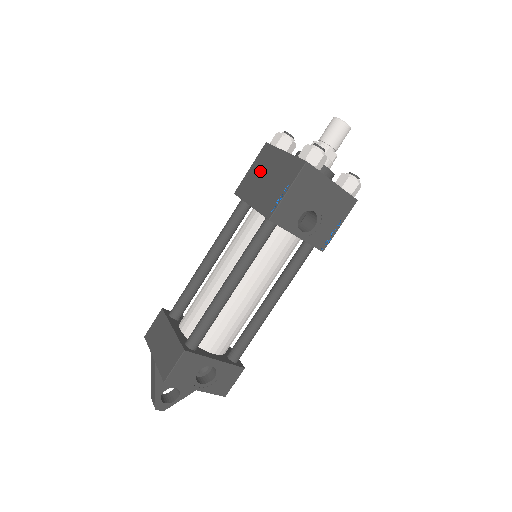
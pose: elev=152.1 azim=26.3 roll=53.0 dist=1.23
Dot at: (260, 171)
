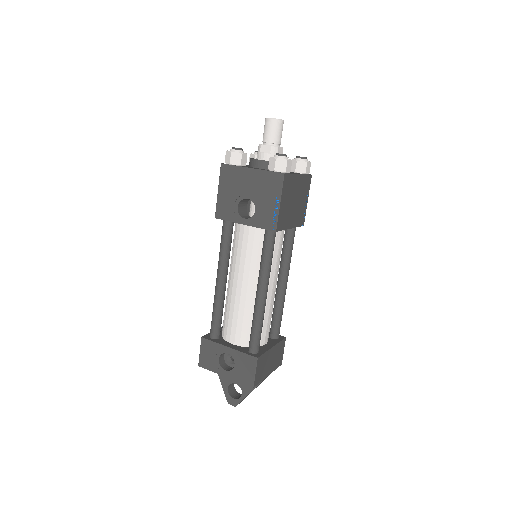
Dot at: occluded
